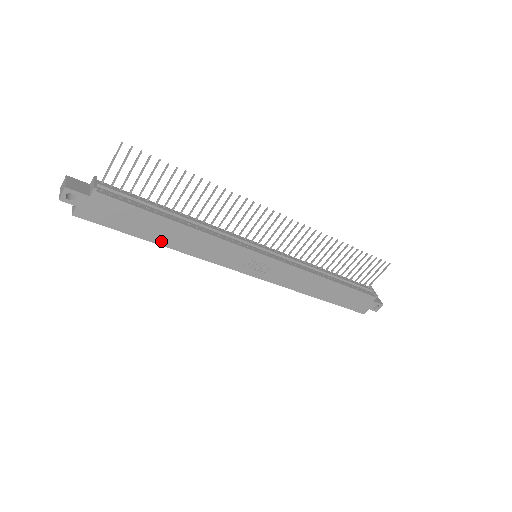
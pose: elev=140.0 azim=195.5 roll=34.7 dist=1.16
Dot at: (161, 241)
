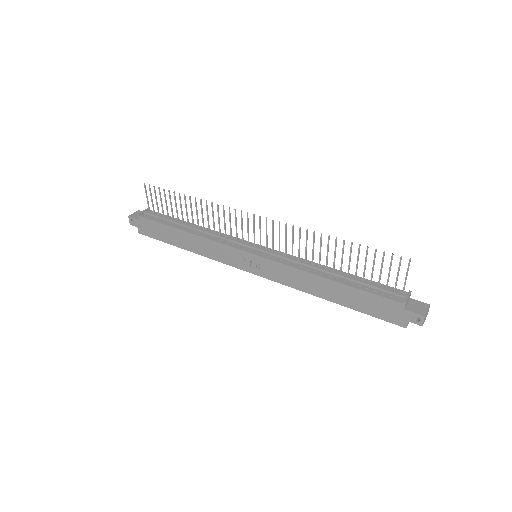
Dot at: (183, 246)
